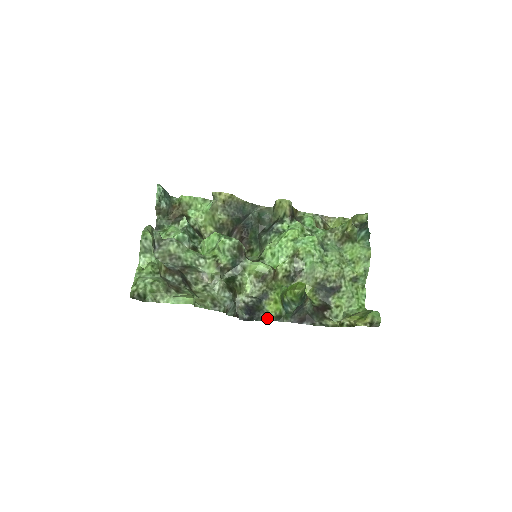
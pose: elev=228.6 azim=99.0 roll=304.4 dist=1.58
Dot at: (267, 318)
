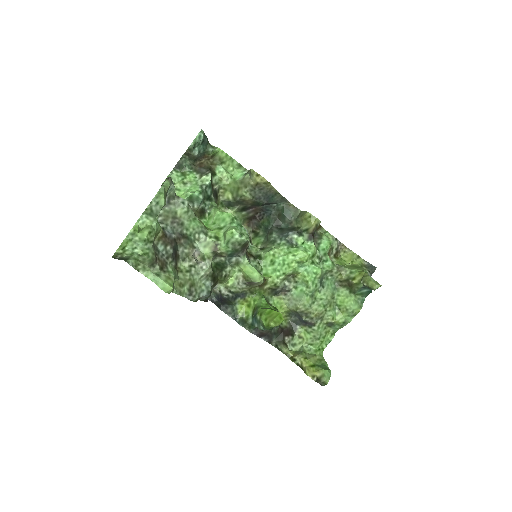
Dot at: (233, 315)
